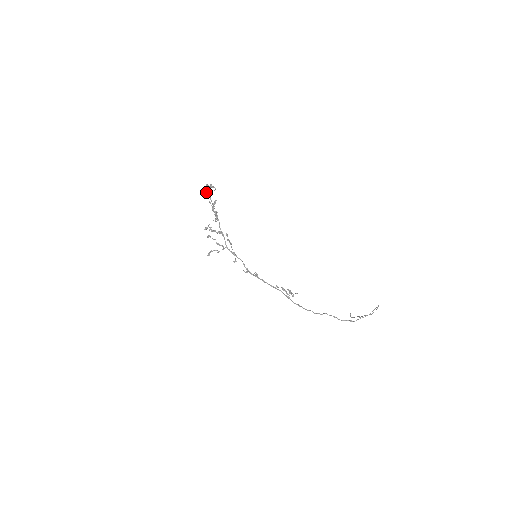
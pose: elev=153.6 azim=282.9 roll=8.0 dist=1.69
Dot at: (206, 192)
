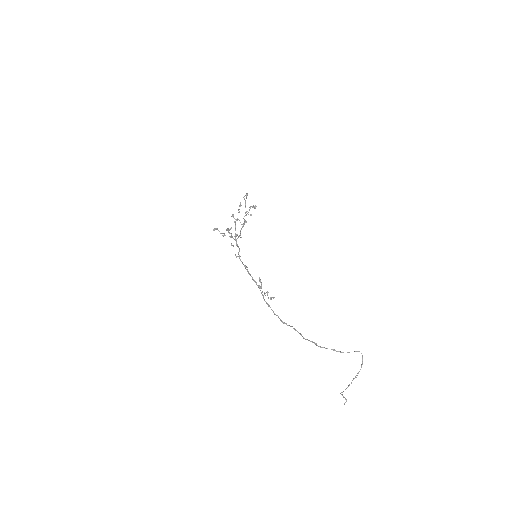
Dot at: (244, 198)
